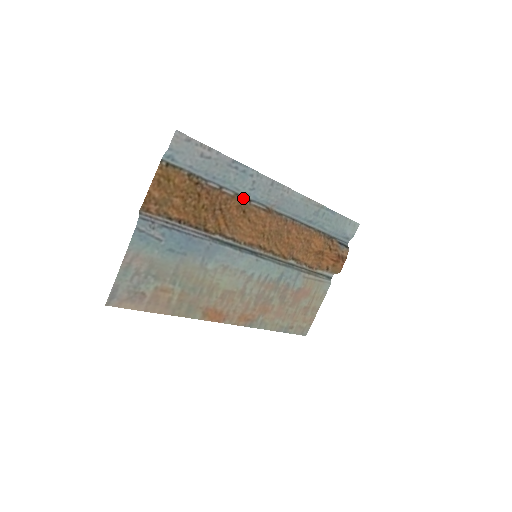
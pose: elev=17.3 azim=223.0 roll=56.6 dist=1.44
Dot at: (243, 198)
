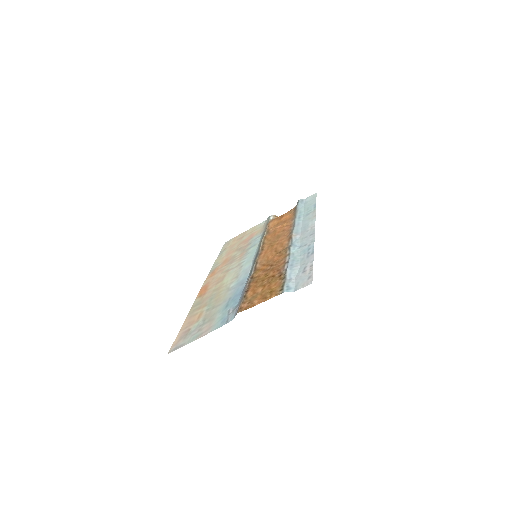
Dot at: (288, 250)
